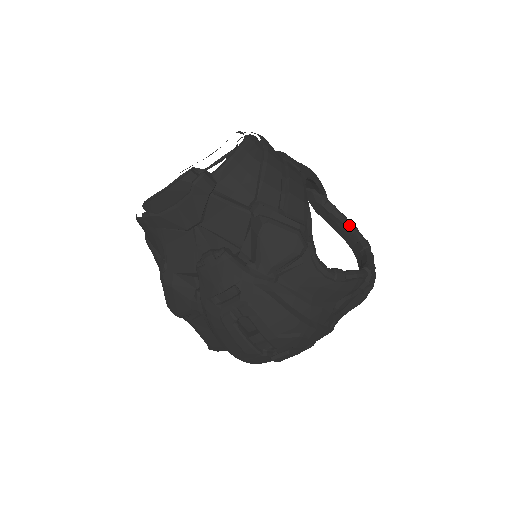
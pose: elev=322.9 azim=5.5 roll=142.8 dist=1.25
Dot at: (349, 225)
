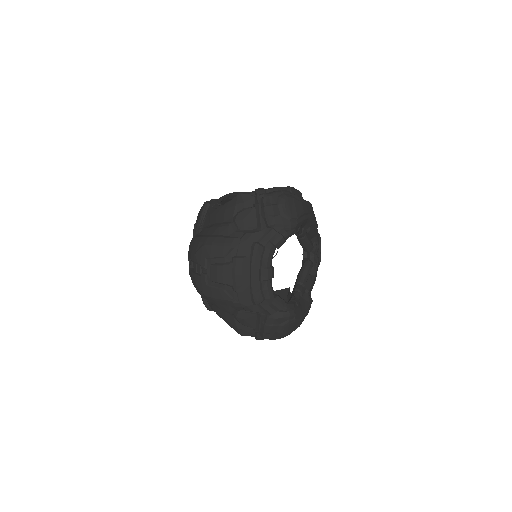
Dot at: occluded
